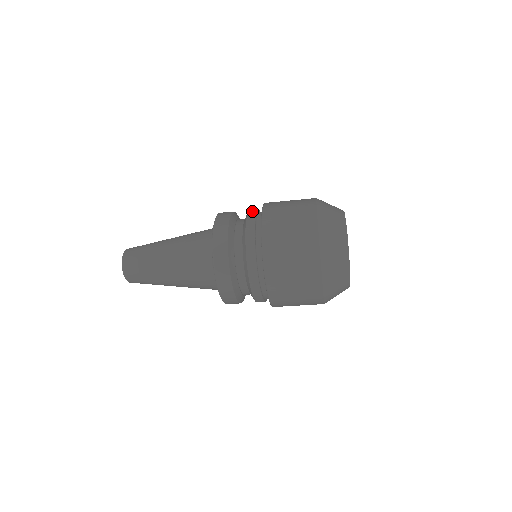
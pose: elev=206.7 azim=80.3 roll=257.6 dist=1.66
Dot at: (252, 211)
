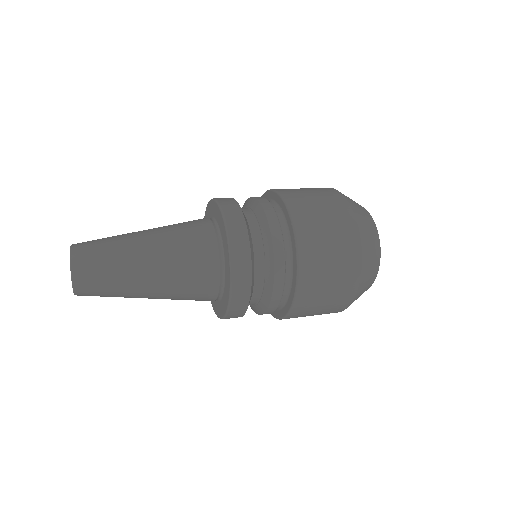
Dot at: (280, 276)
